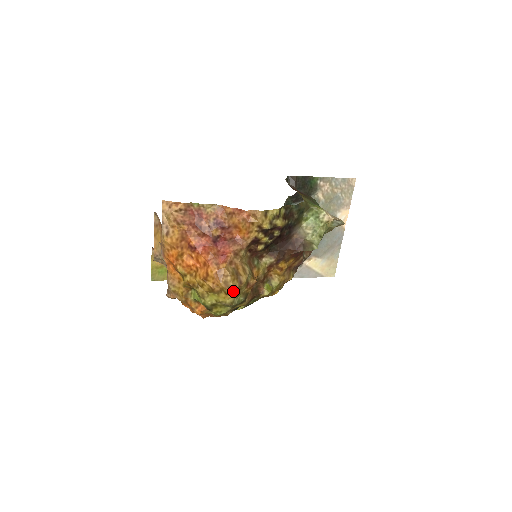
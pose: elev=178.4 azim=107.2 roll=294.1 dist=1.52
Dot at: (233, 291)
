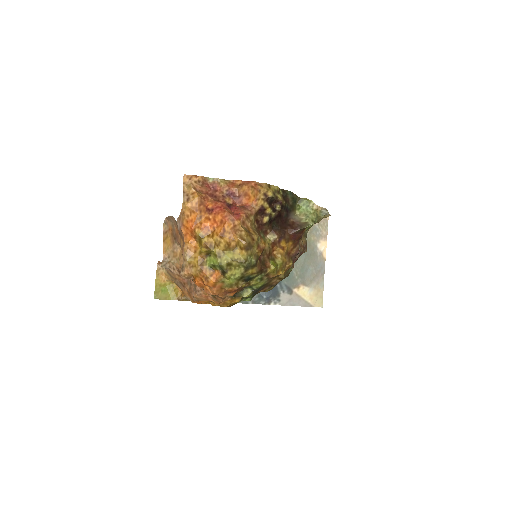
Dot at: (247, 245)
